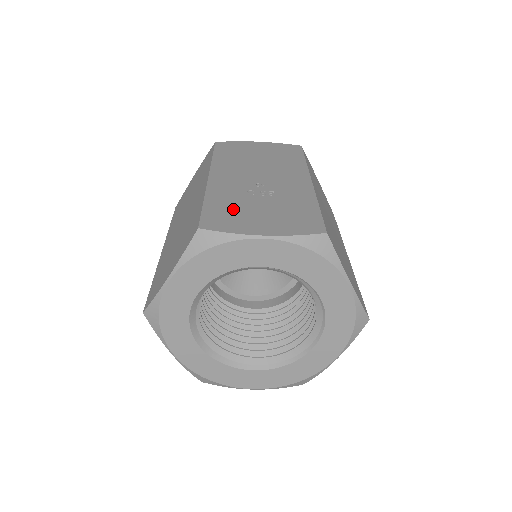
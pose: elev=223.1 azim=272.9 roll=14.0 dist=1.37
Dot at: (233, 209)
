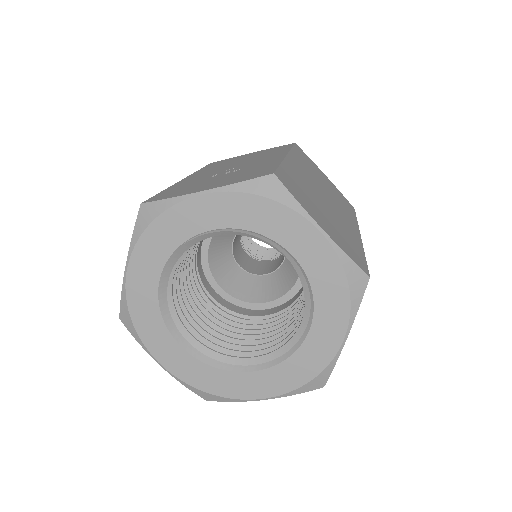
Dot at: (187, 186)
